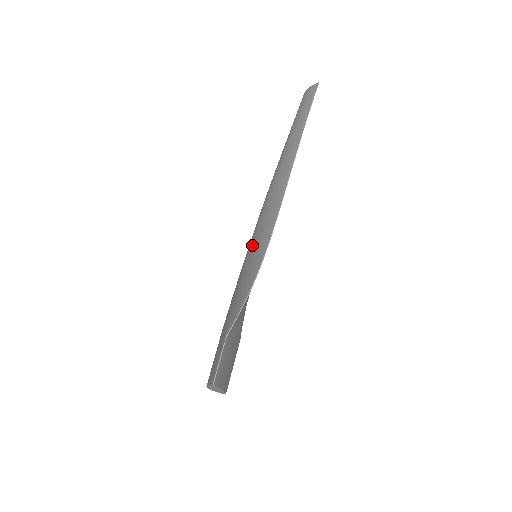
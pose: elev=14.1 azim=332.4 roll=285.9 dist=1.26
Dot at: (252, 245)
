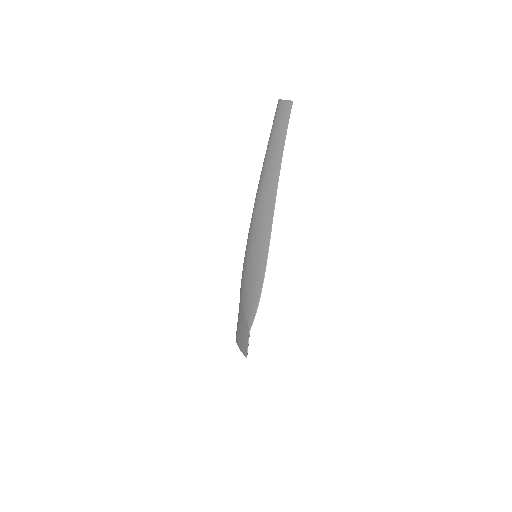
Dot at: (252, 249)
